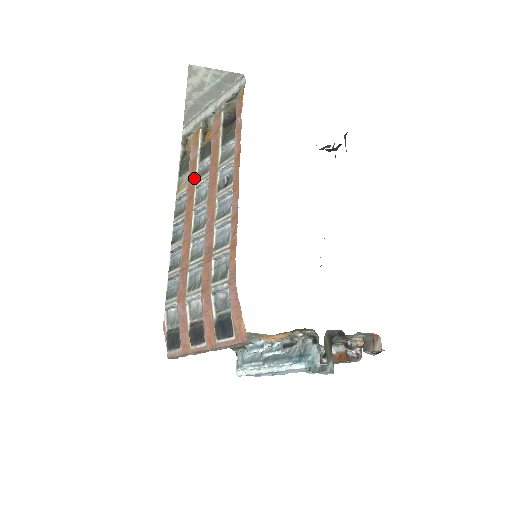
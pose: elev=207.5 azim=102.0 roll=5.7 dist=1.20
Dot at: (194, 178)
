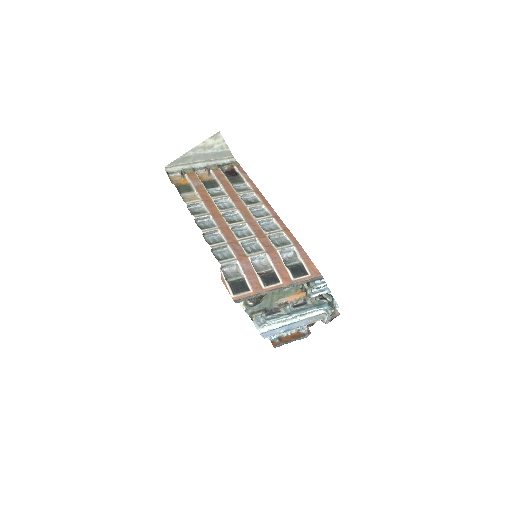
Dot at: (207, 196)
